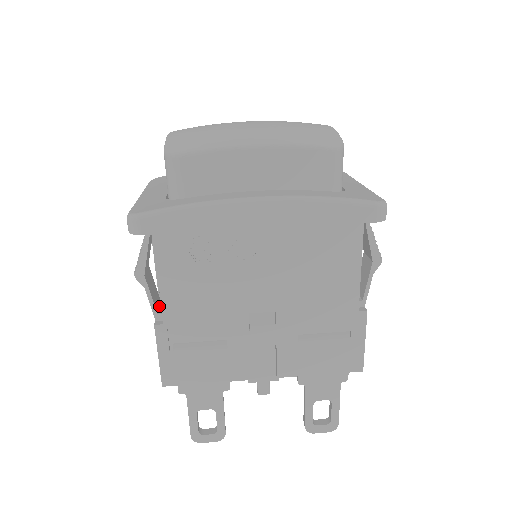
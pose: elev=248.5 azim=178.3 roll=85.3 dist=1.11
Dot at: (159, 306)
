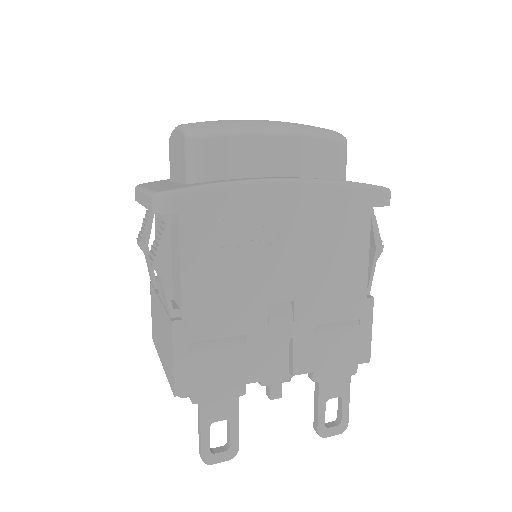
Dot at: occluded
